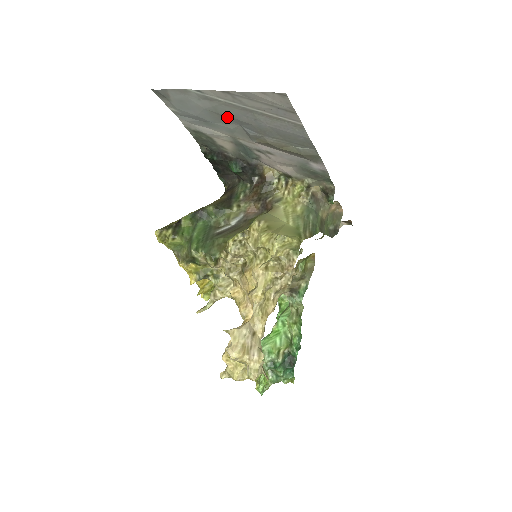
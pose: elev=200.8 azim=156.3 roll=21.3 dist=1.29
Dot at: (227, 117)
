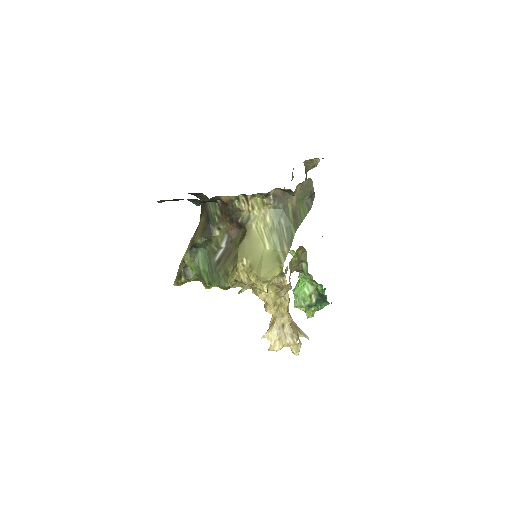
Dot at: occluded
